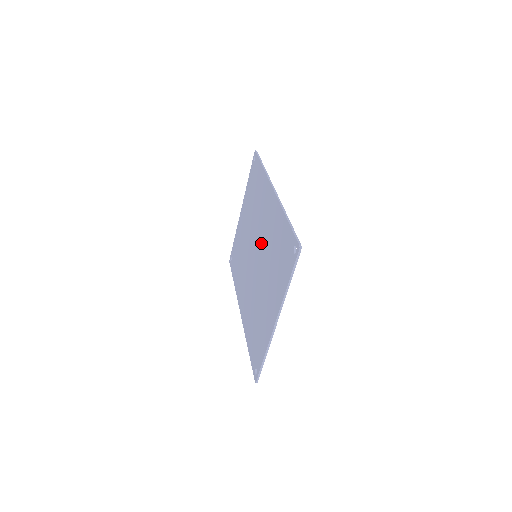
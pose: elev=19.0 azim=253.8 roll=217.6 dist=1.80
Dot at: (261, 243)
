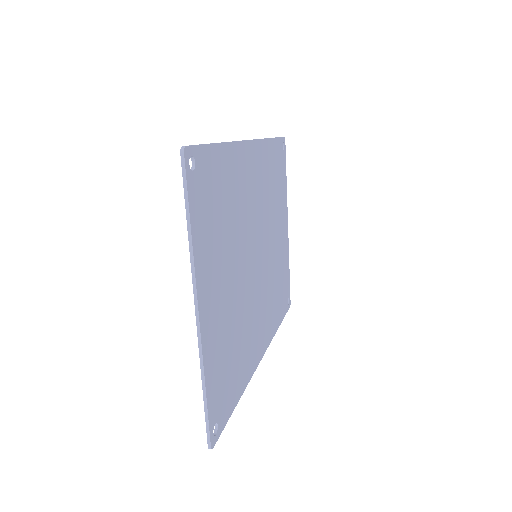
Dot at: occluded
